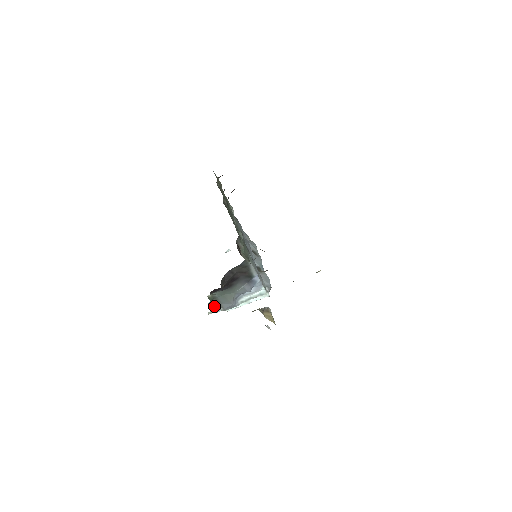
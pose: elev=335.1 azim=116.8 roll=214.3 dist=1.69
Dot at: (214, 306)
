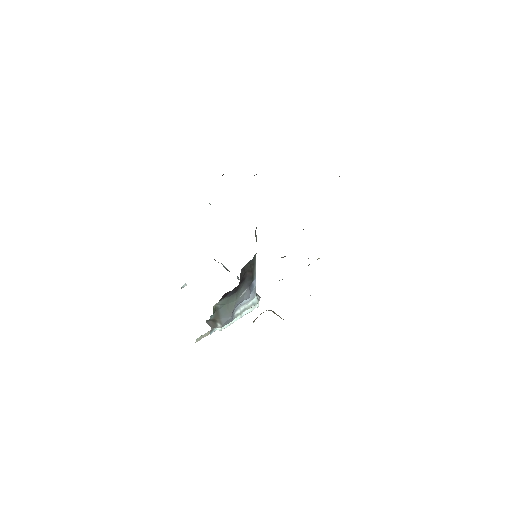
Dot at: (211, 324)
